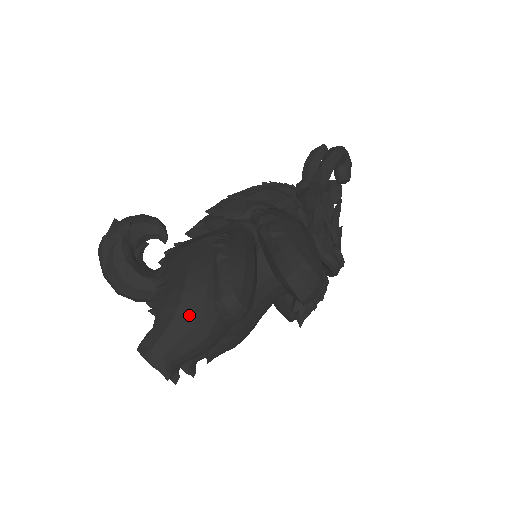
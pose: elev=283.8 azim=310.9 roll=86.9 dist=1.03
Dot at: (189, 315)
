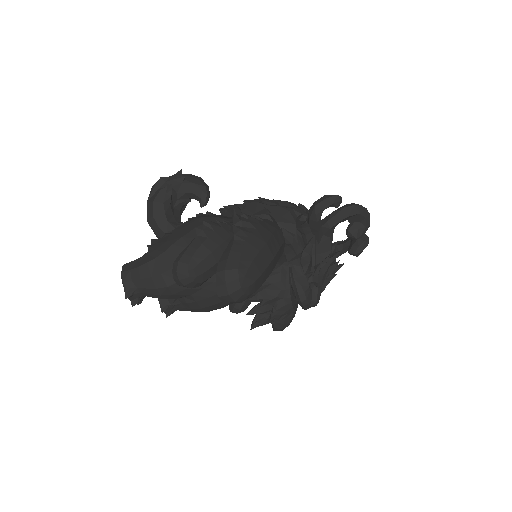
Dot at: (164, 263)
